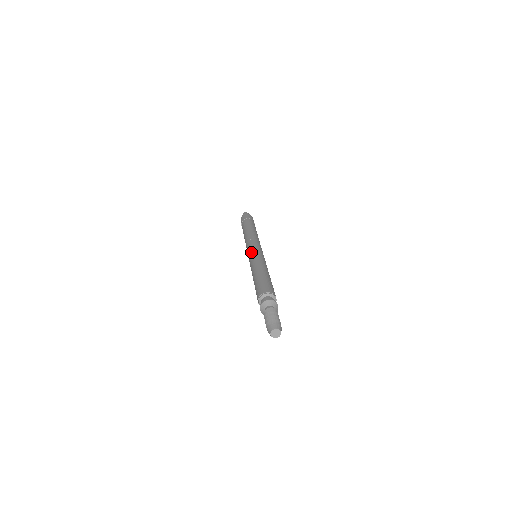
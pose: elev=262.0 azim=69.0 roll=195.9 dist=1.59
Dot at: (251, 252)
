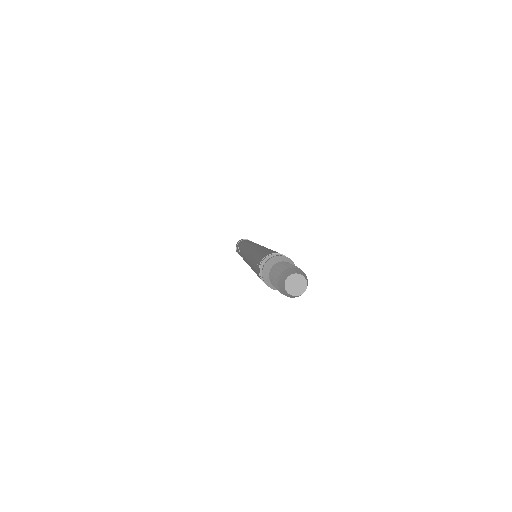
Dot at: (253, 244)
